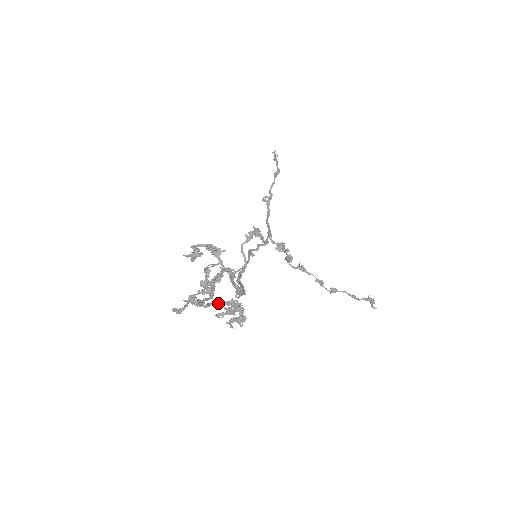
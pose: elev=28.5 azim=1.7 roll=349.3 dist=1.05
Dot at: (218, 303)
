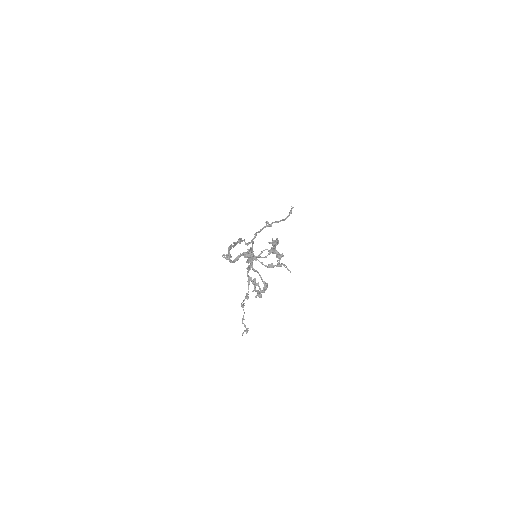
Dot at: occluded
